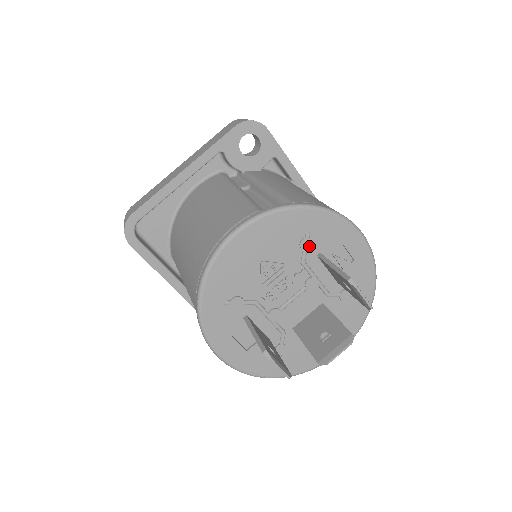
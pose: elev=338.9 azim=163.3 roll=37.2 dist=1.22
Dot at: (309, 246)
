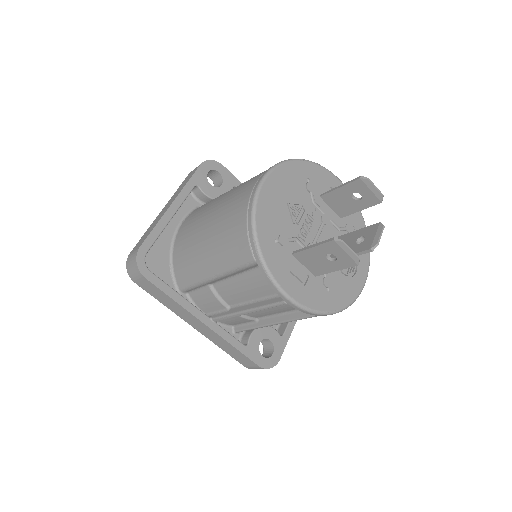
Dot at: (313, 188)
